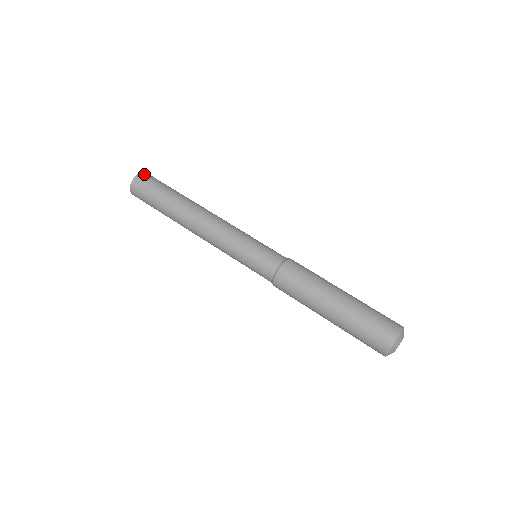
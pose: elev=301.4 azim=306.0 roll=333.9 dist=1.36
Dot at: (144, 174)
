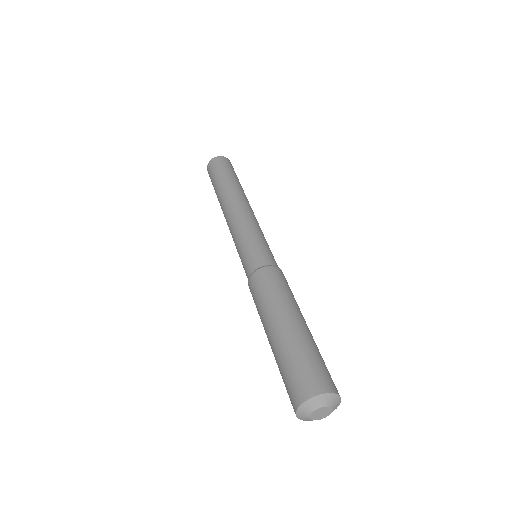
Dot at: (227, 159)
